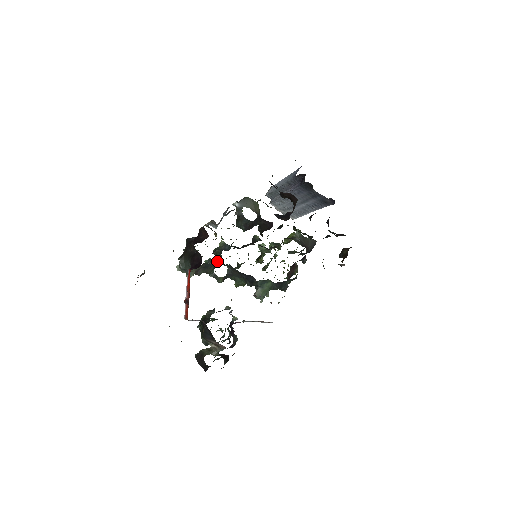
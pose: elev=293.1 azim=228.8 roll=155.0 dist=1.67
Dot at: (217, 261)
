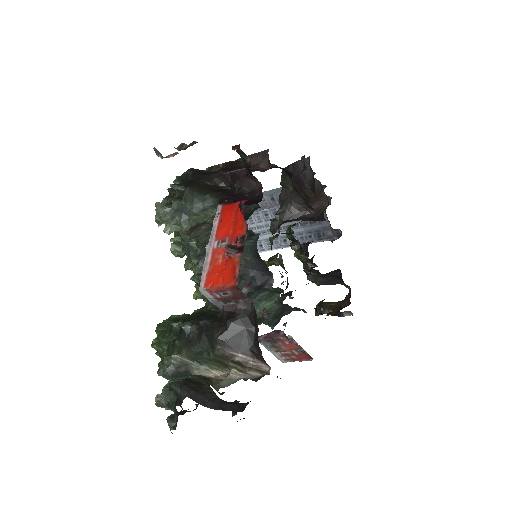
Dot at: occluded
